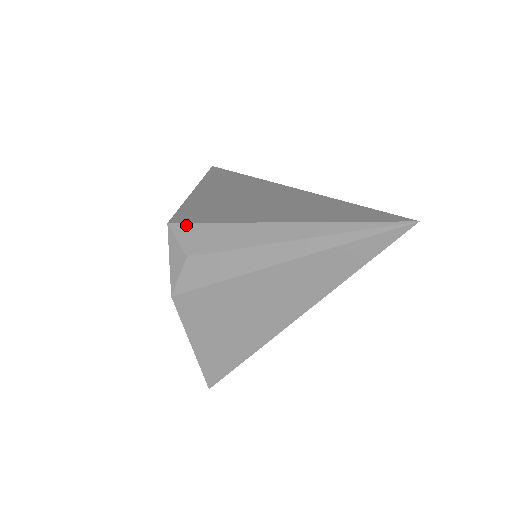
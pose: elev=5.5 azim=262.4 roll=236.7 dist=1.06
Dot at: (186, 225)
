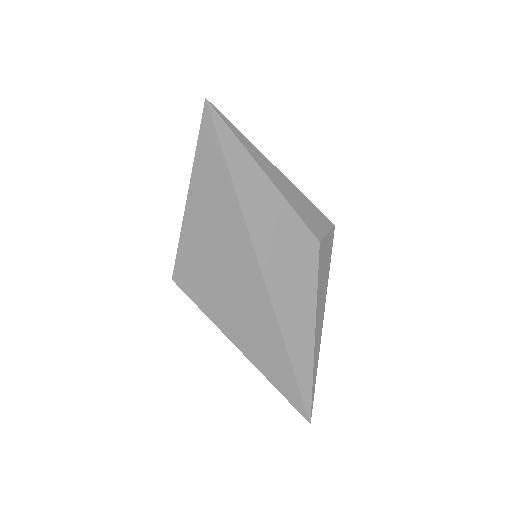
Dot at: (186, 294)
